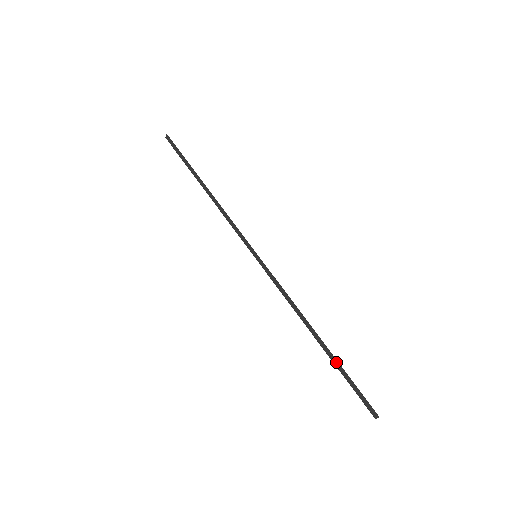
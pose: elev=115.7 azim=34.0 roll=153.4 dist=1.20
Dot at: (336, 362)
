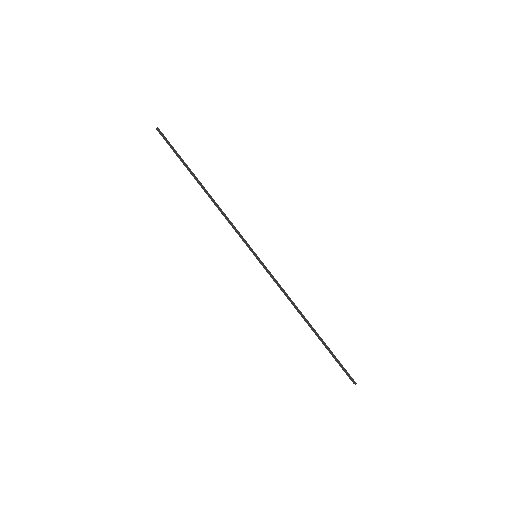
Dot at: (325, 344)
